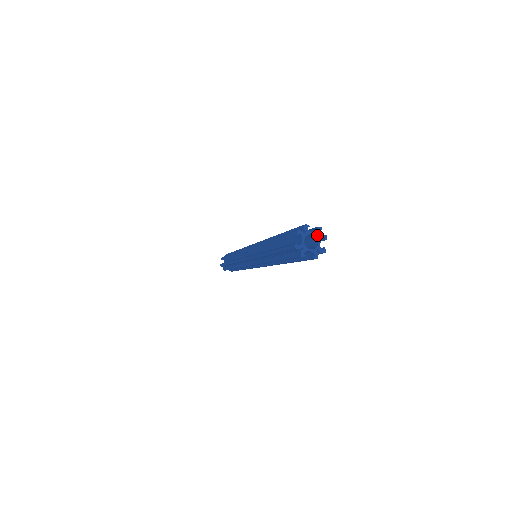
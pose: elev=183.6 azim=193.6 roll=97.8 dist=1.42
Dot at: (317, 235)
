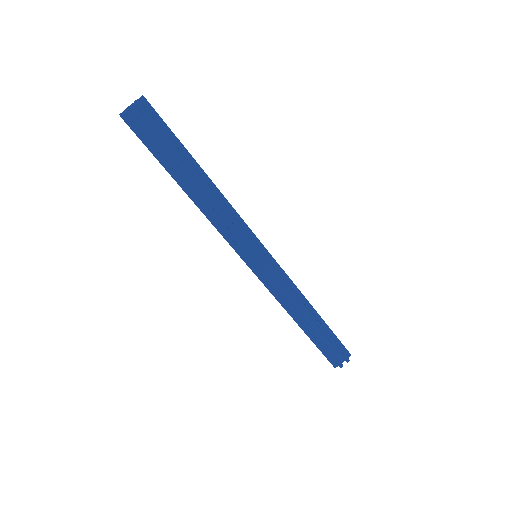
Dot at: (135, 102)
